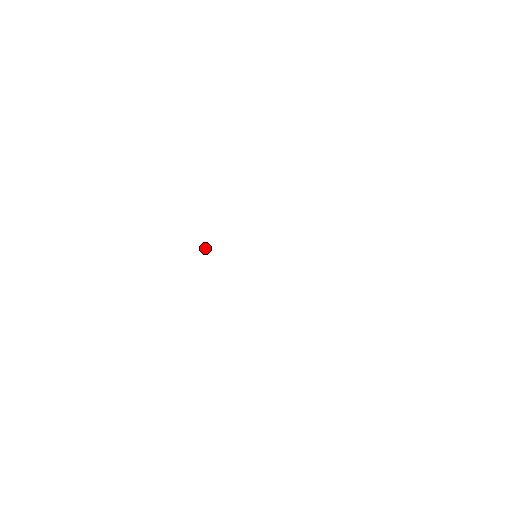
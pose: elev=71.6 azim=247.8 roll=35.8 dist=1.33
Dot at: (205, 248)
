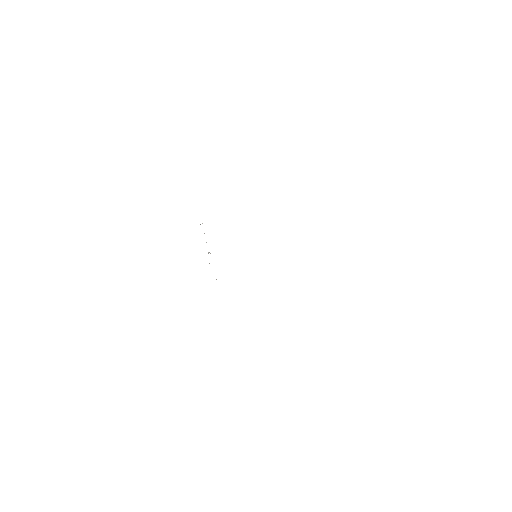
Dot at: occluded
